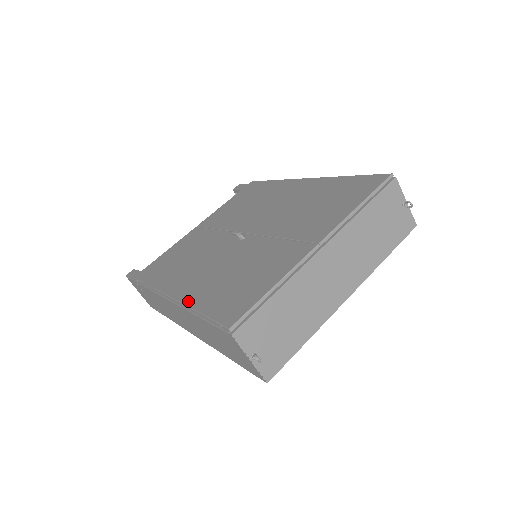
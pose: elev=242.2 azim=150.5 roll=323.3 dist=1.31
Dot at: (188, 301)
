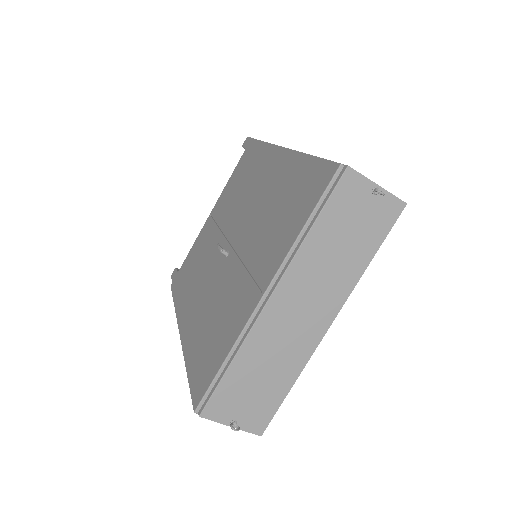
Dot at: (185, 348)
